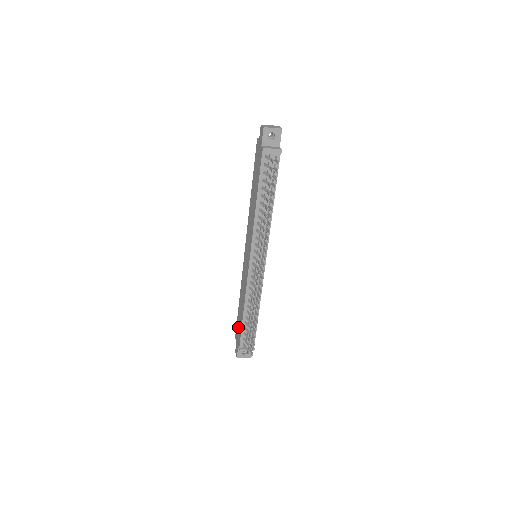
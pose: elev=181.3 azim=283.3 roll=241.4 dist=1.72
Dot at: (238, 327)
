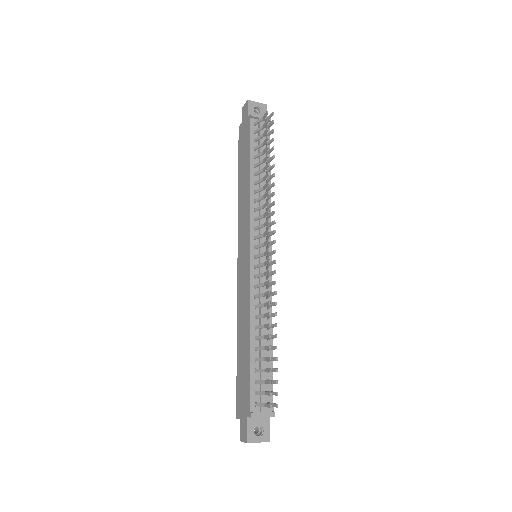
Dot at: (241, 385)
